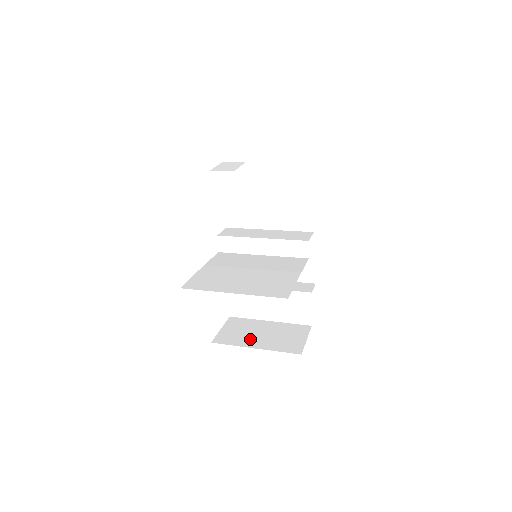
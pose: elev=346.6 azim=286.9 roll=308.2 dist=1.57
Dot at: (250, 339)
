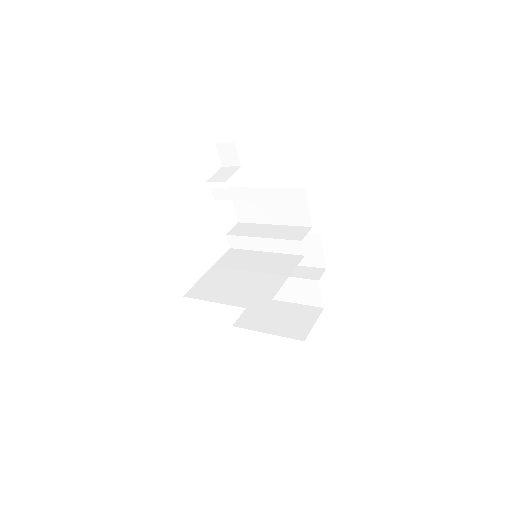
Dot at: (265, 323)
